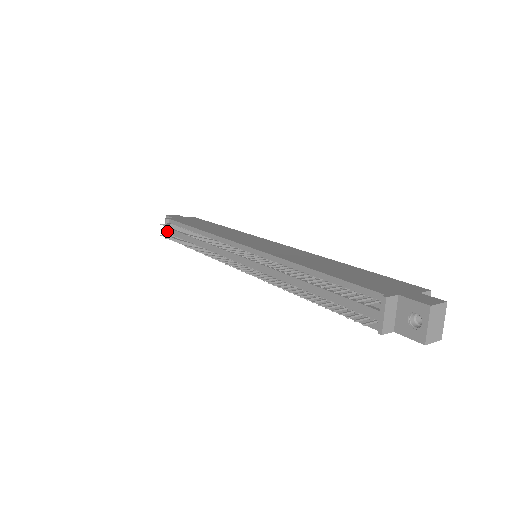
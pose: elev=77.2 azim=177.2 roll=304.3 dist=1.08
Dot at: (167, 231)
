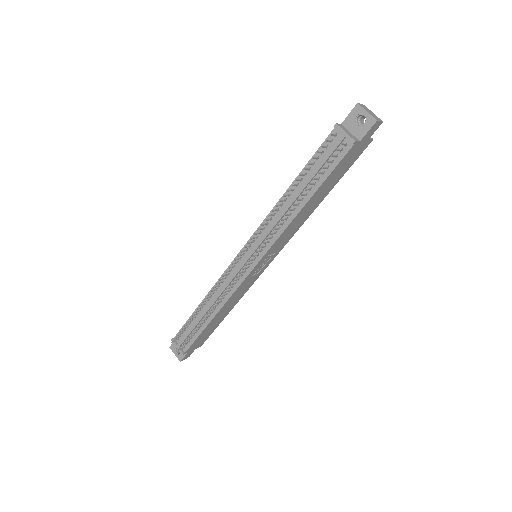
Dot at: occluded
